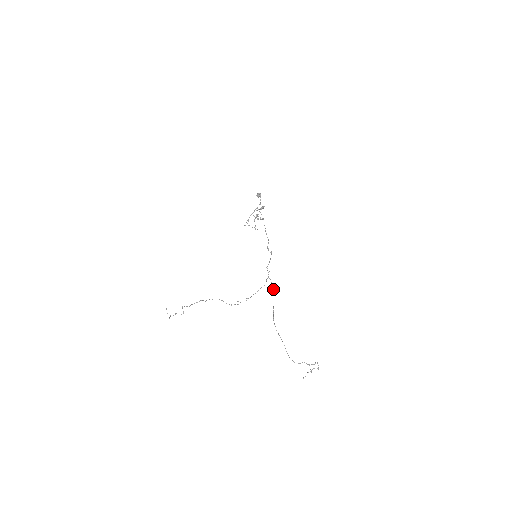
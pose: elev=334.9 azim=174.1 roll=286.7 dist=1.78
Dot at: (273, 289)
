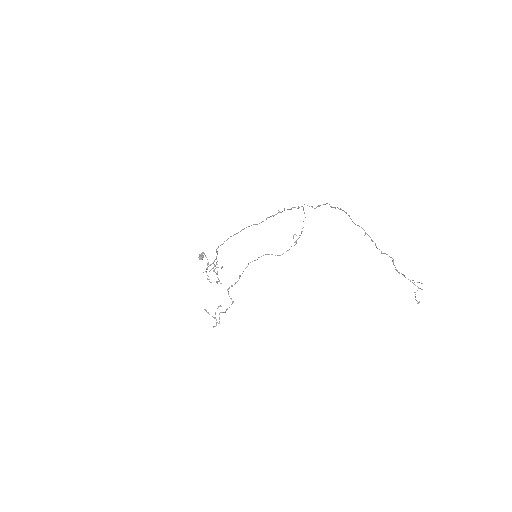
Dot at: occluded
